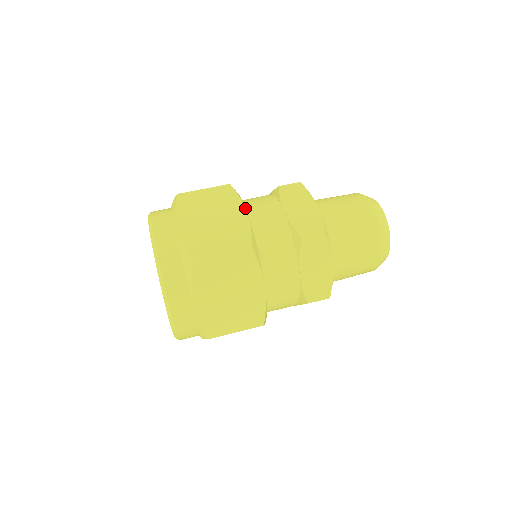
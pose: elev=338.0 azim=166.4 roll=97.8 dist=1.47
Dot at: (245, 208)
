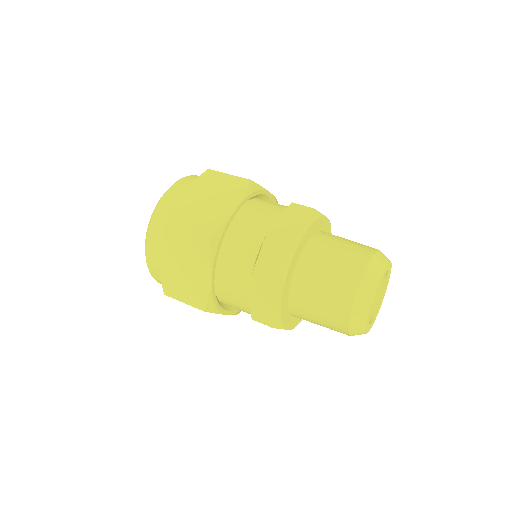
Dot at: (238, 205)
